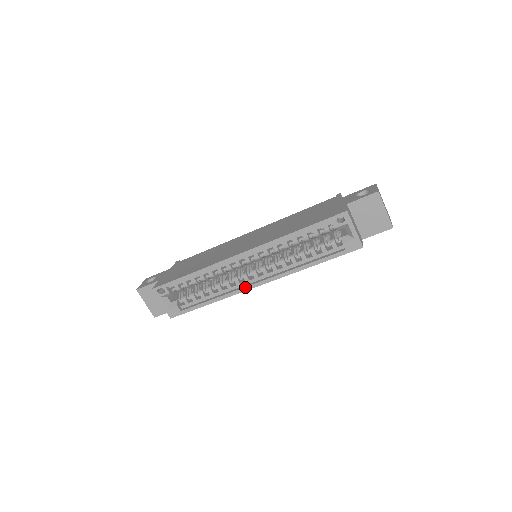
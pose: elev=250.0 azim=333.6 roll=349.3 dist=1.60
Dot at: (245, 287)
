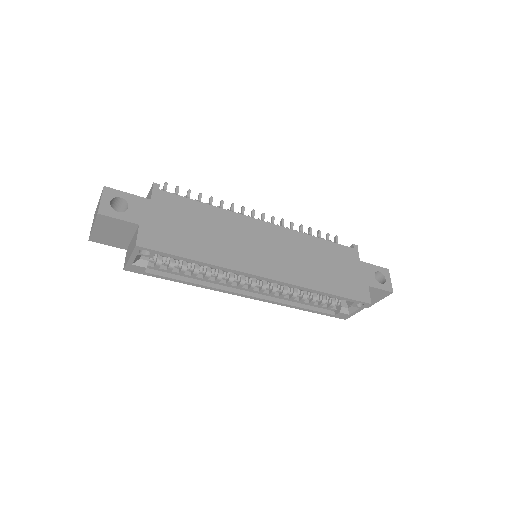
Dot at: (234, 292)
